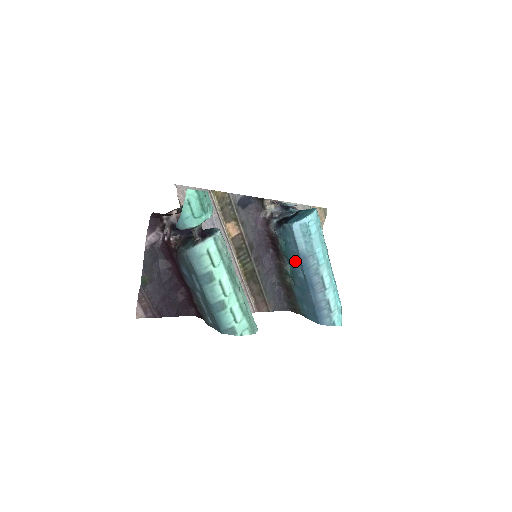
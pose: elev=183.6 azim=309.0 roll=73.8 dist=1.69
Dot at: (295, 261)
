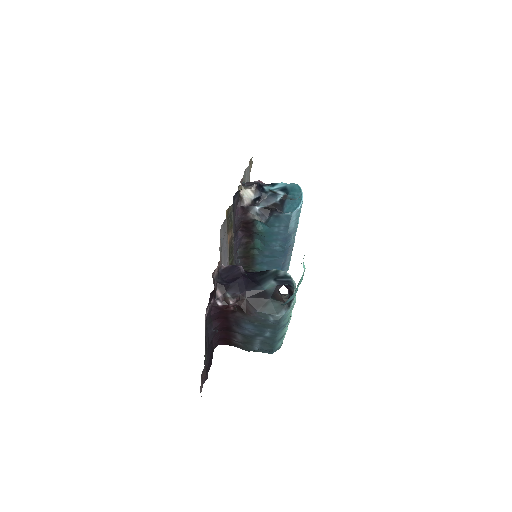
Dot at: (275, 239)
